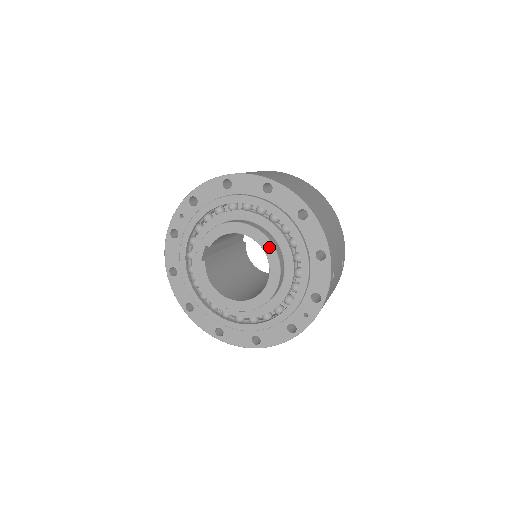
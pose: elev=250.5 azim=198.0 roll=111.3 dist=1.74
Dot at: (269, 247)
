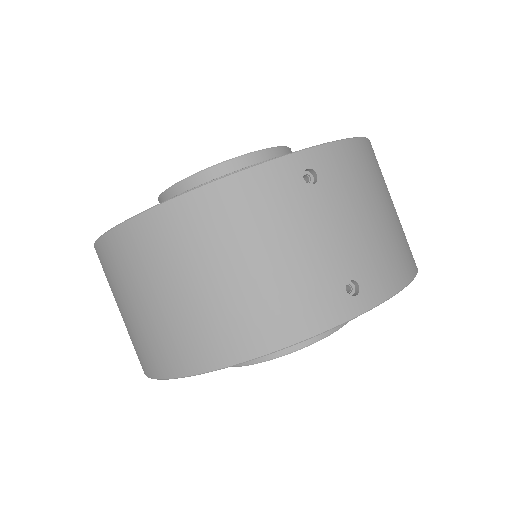
Dot at: occluded
